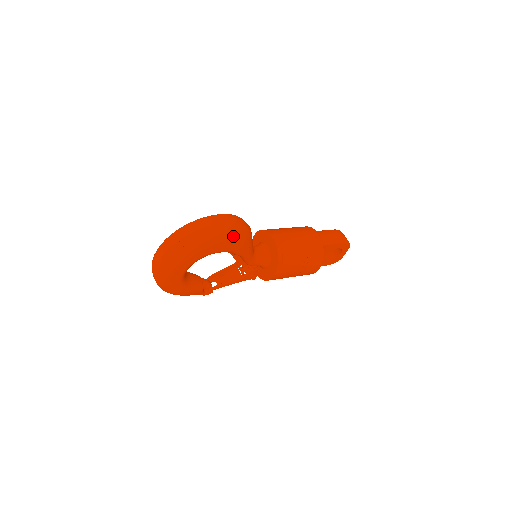
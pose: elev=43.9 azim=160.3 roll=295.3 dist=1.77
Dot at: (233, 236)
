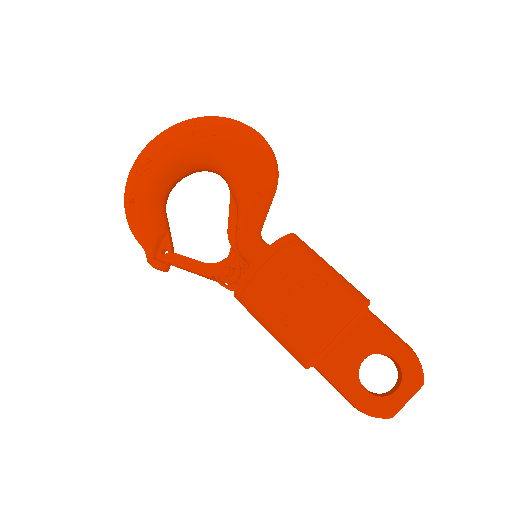
Dot at: (252, 148)
